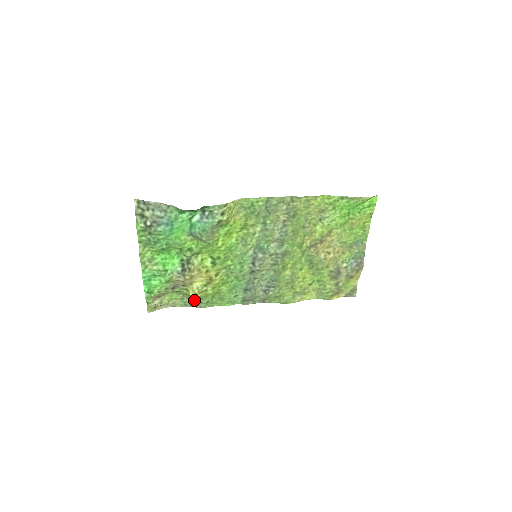
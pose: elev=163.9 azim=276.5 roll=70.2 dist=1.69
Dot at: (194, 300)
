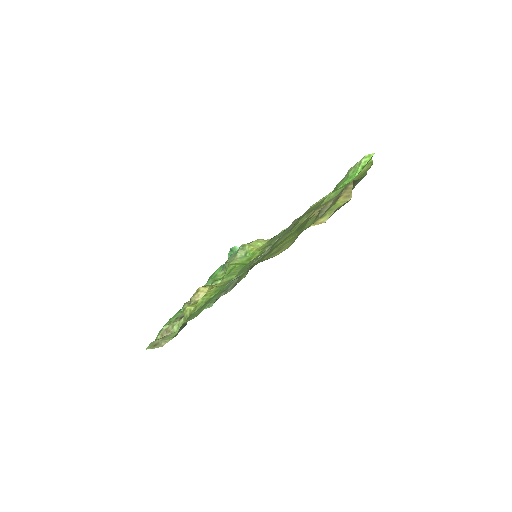
Dot at: occluded
